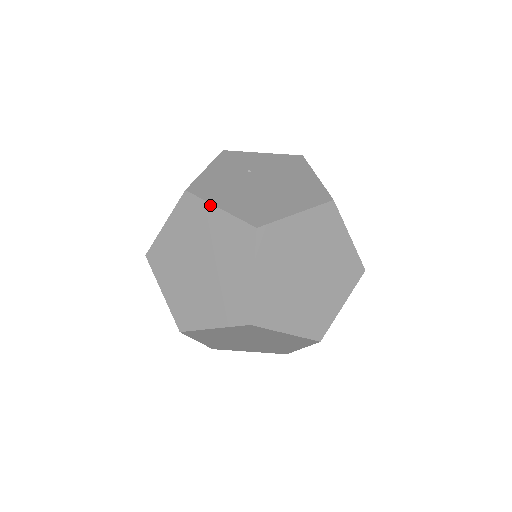
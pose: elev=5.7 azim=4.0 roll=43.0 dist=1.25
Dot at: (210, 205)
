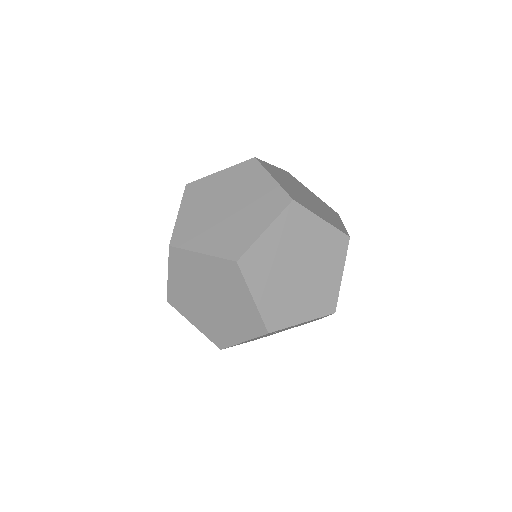
Dot at: occluded
